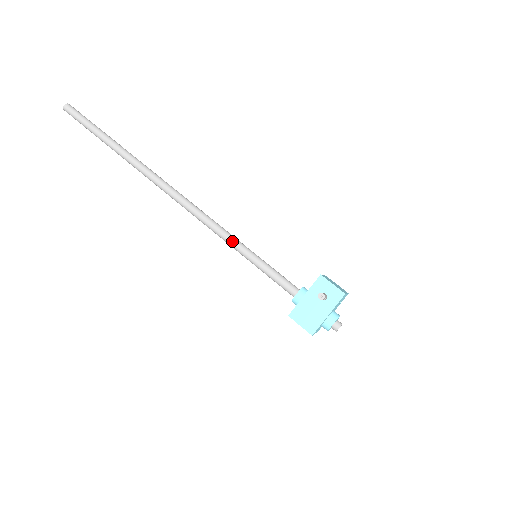
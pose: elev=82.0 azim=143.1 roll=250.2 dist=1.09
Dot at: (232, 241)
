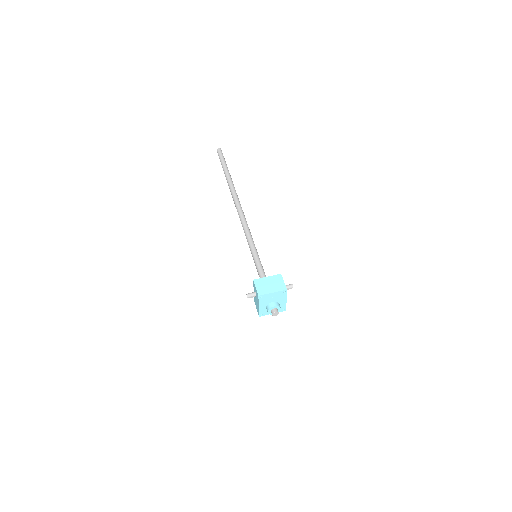
Dot at: (249, 245)
